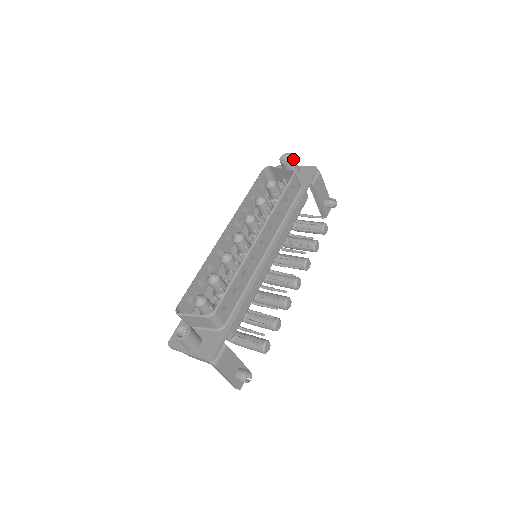
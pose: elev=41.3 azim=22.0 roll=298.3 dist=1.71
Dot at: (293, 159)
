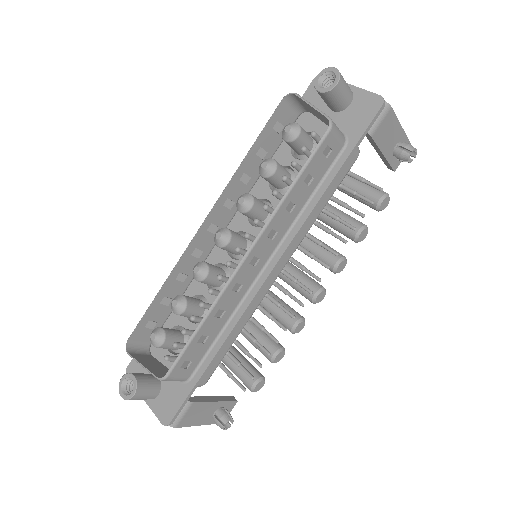
Dot at: (338, 85)
